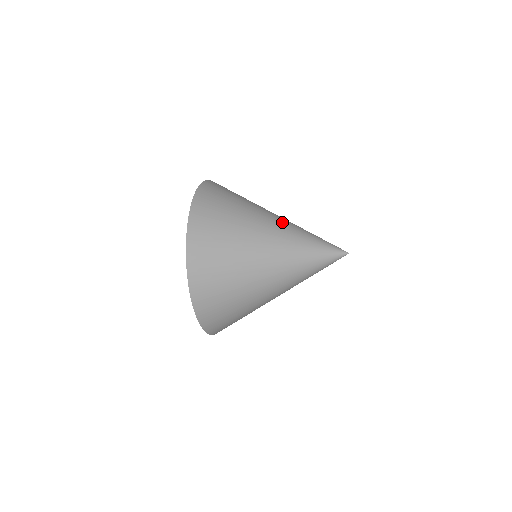
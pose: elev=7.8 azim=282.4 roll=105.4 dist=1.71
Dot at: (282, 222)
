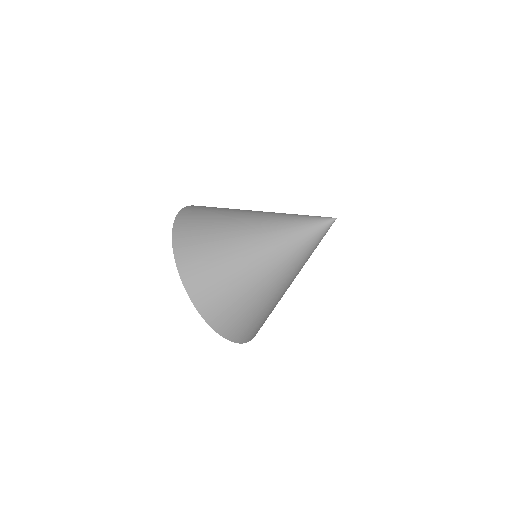
Dot at: occluded
